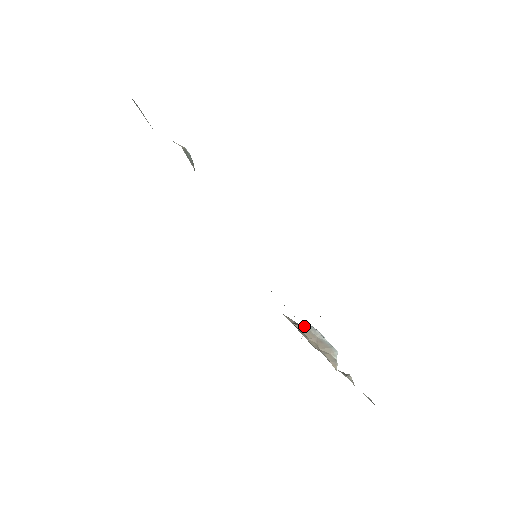
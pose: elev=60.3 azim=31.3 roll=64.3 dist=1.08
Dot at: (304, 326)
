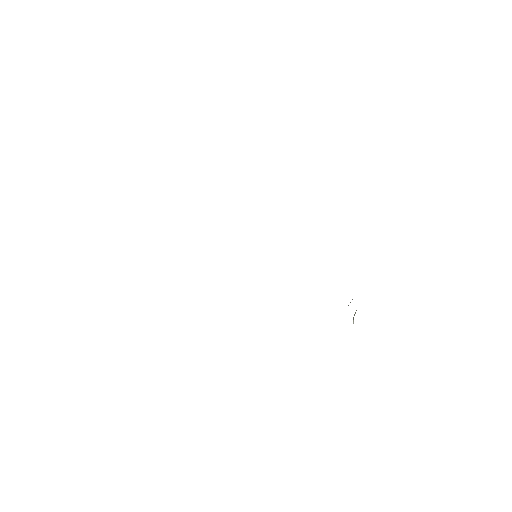
Dot at: occluded
